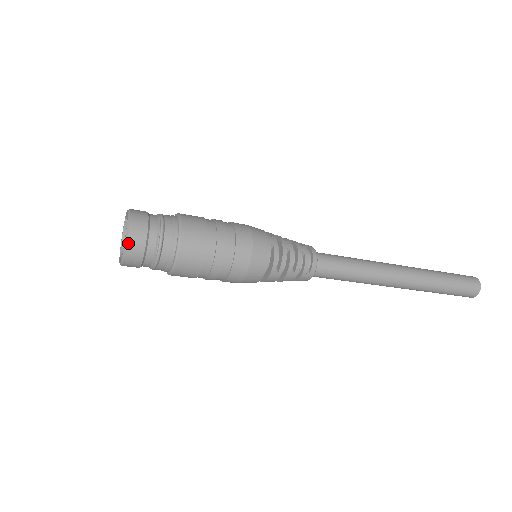
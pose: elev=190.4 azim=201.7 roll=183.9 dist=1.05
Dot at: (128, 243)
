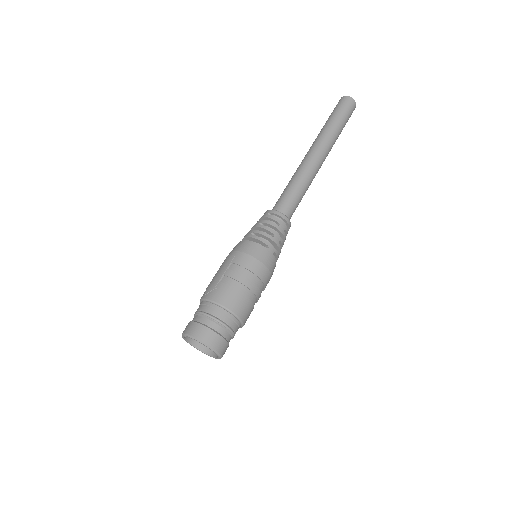
Dot at: occluded
